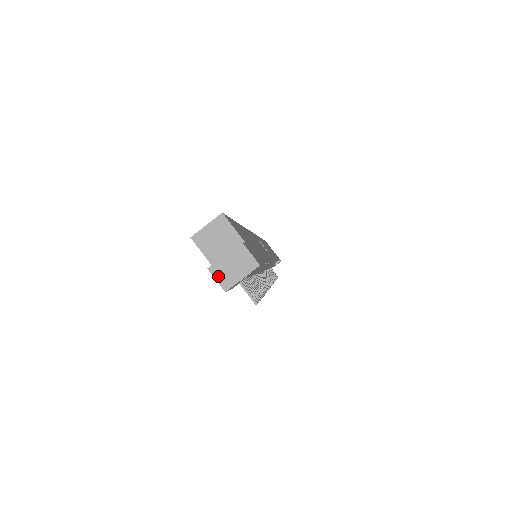
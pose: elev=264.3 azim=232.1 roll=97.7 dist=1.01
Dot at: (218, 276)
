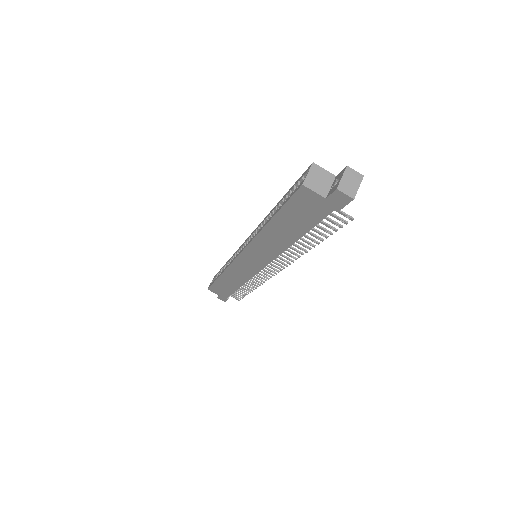
Dot at: (345, 191)
